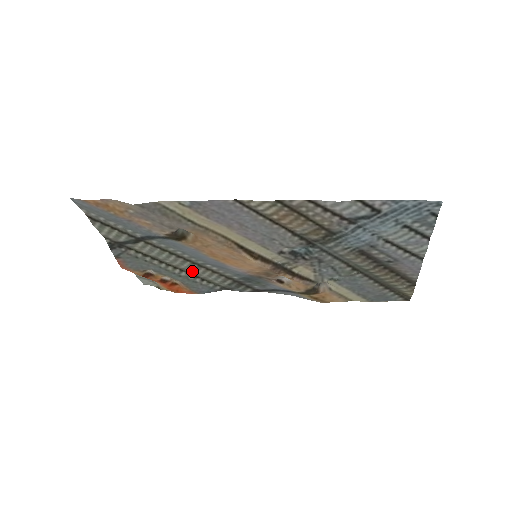
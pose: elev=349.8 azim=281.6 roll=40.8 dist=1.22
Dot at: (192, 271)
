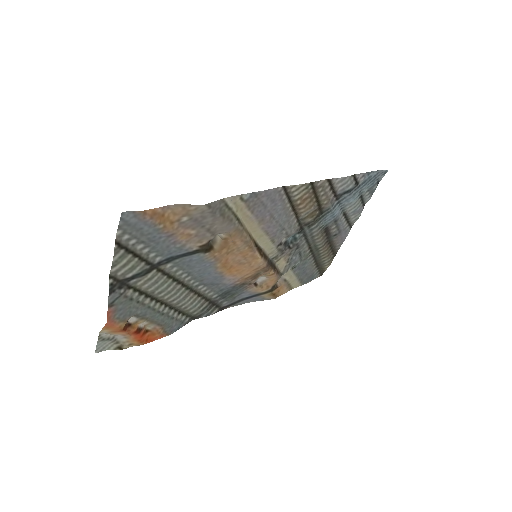
Dot at: (178, 302)
